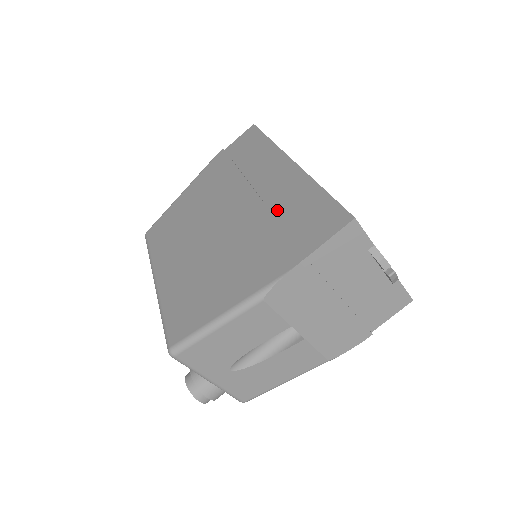
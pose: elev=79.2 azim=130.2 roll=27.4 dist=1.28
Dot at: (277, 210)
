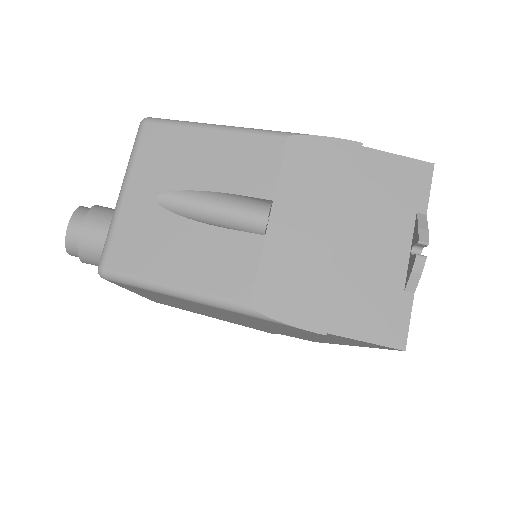
Dot at: occluded
